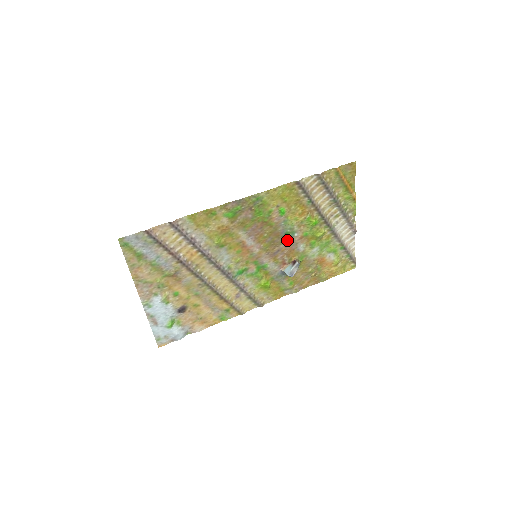
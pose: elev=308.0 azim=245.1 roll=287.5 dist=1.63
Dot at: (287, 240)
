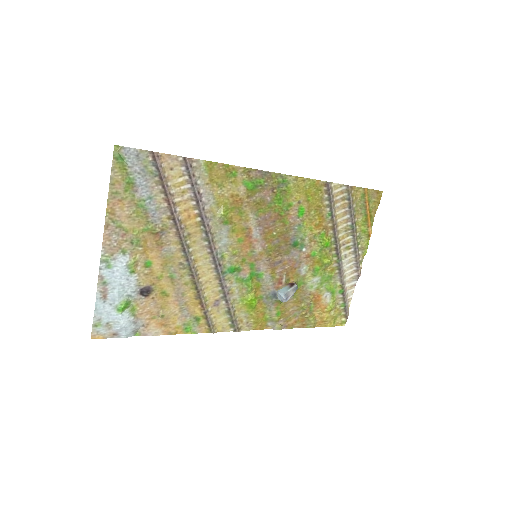
Dot at: (293, 252)
